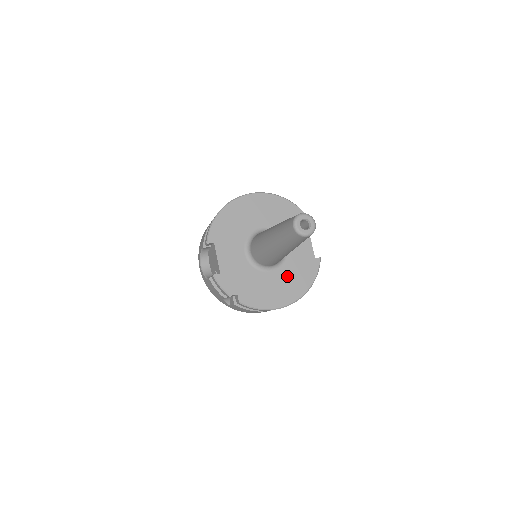
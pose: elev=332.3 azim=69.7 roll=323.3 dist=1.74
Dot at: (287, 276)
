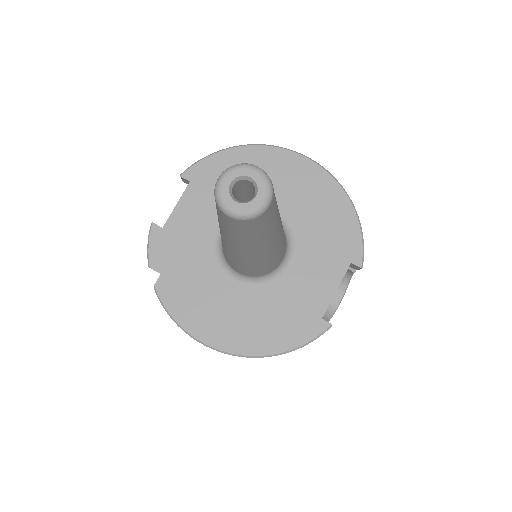
Dot at: (254, 308)
